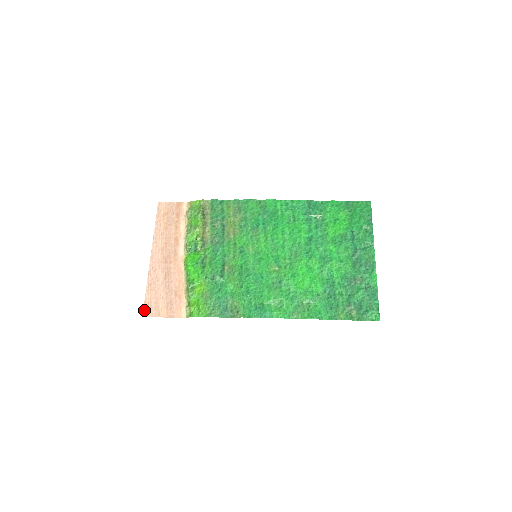
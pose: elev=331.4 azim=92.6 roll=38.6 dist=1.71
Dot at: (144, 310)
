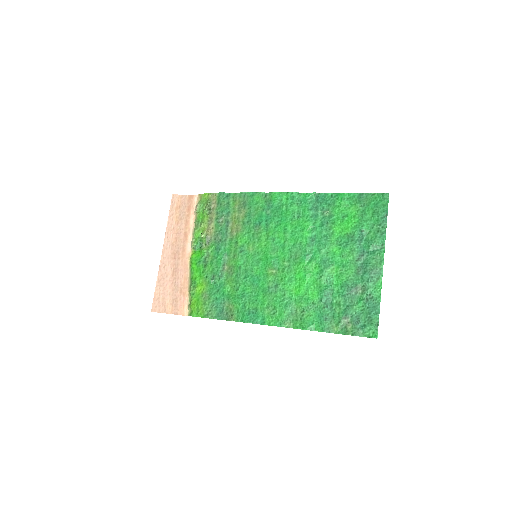
Dot at: (153, 305)
